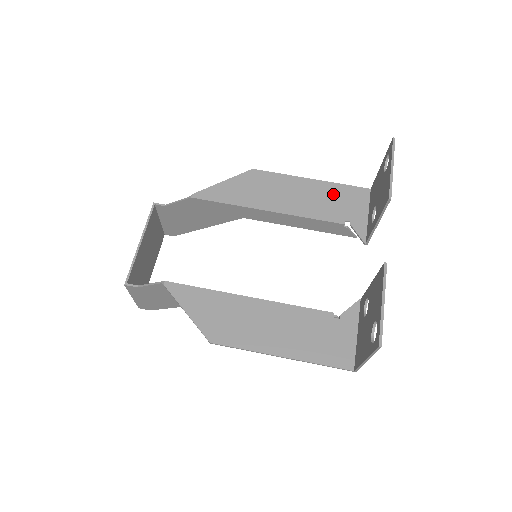
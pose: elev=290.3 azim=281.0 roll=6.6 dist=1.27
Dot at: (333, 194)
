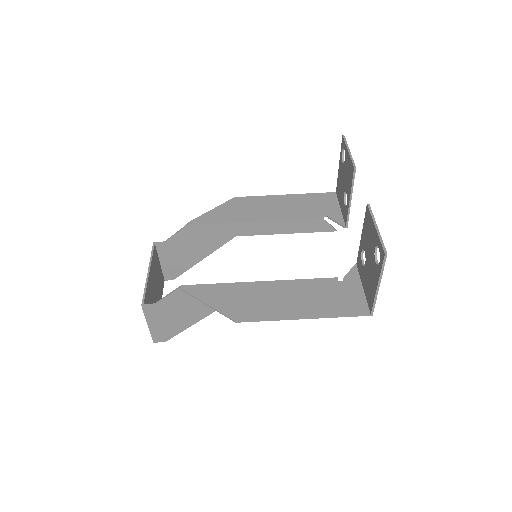
Dot at: (307, 201)
